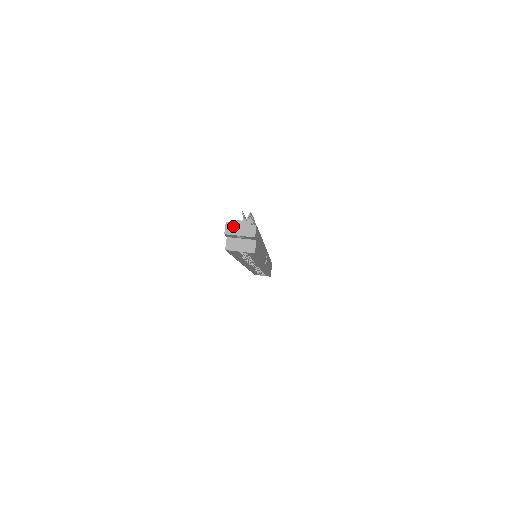
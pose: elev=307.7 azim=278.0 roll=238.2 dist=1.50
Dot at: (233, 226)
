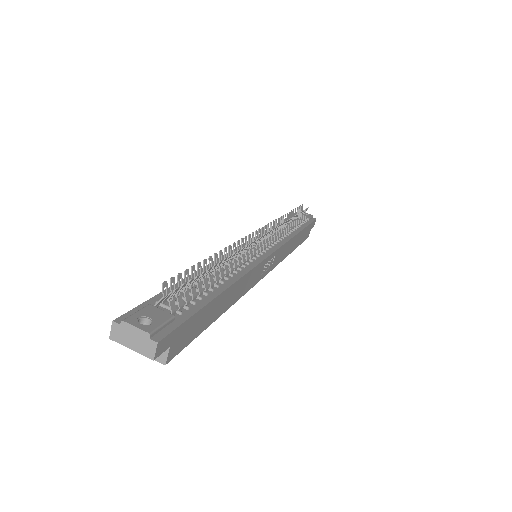
Dot at: (122, 331)
